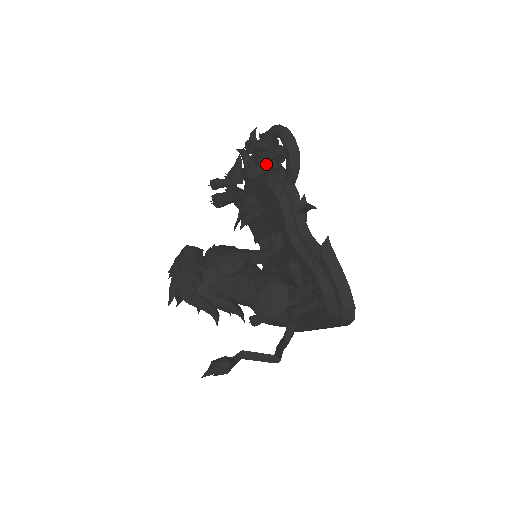
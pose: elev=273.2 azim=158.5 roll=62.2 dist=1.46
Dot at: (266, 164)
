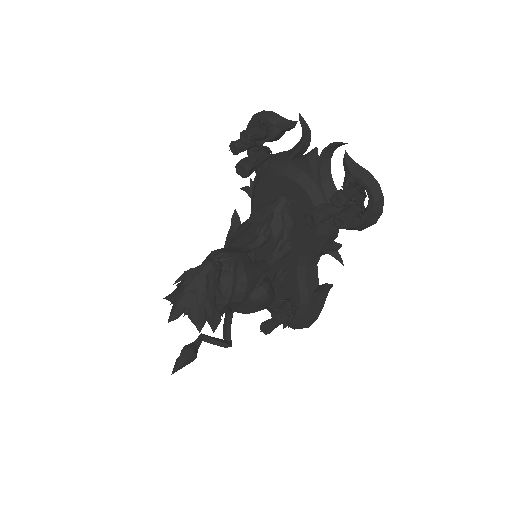
Dot at: (336, 212)
